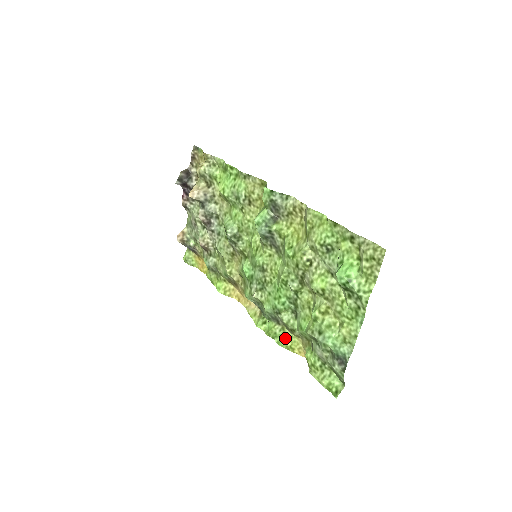
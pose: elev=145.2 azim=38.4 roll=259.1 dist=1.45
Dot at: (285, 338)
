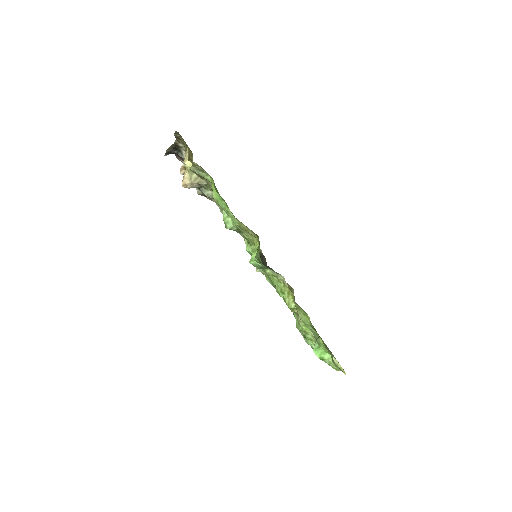
Dot at: occluded
